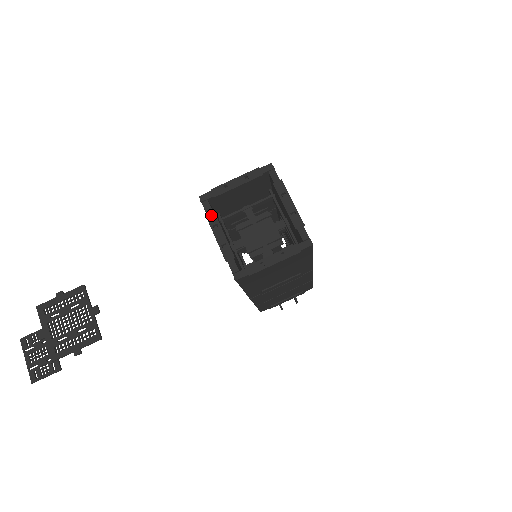
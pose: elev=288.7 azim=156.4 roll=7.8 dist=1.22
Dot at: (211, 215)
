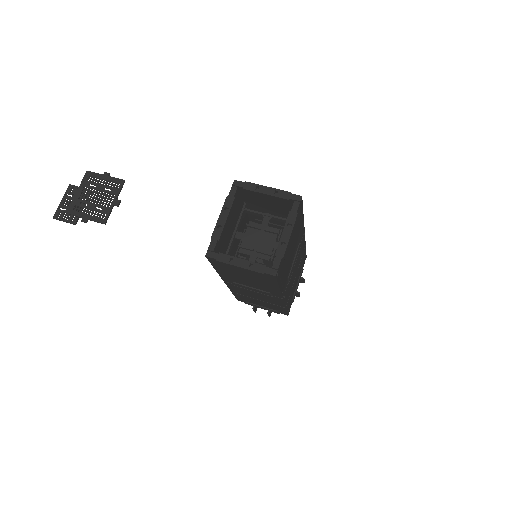
Dot at: (230, 199)
